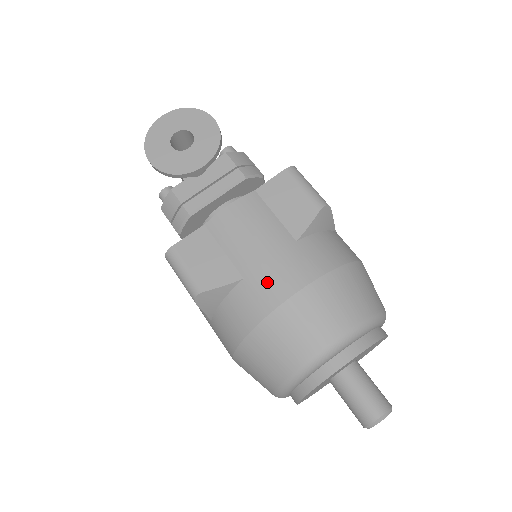
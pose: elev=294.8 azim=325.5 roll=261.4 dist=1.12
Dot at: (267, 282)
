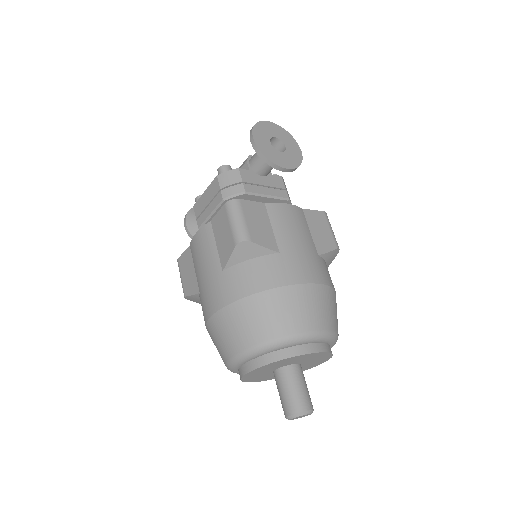
Dot at: (296, 265)
